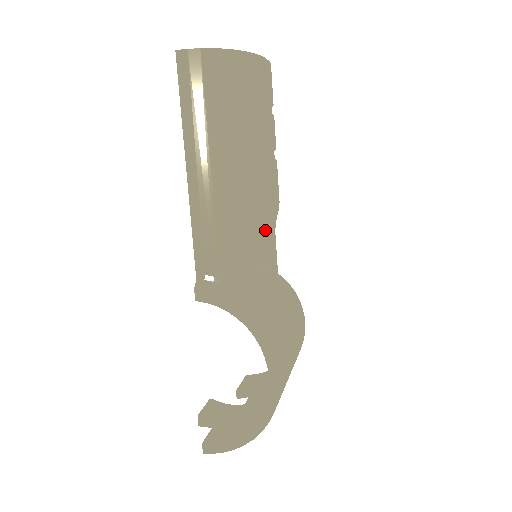
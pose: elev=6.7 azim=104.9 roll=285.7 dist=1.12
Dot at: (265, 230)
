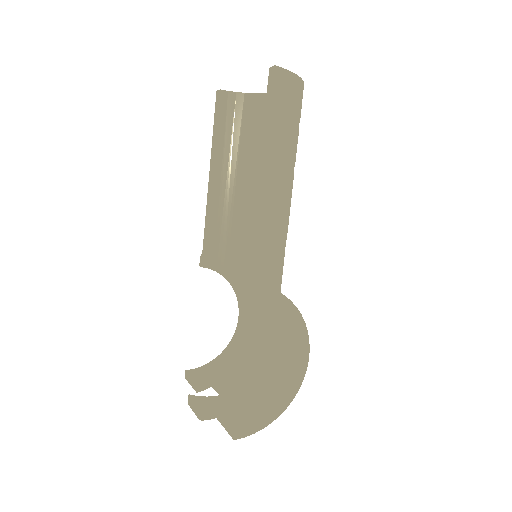
Dot at: occluded
